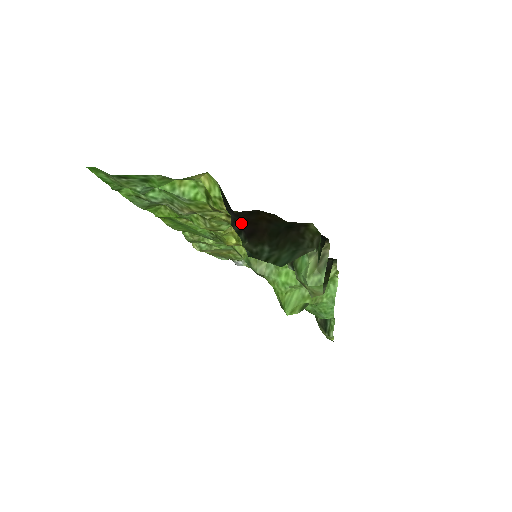
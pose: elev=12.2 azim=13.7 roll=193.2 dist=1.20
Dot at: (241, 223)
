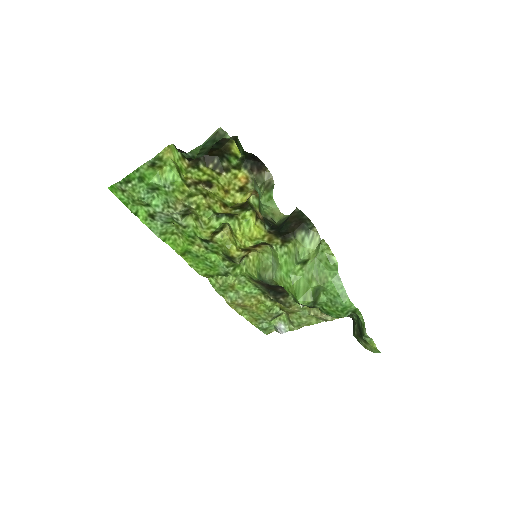
Dot at: occluded
